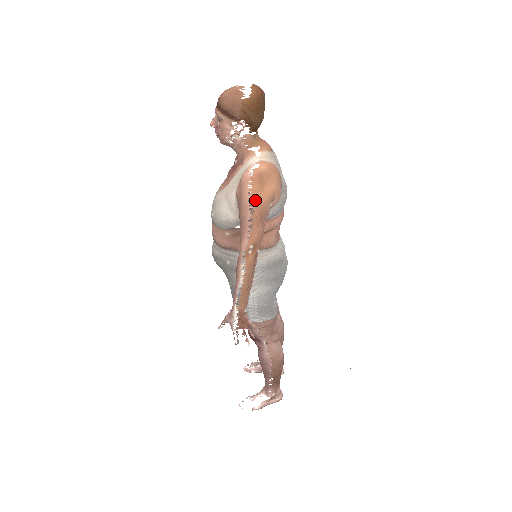
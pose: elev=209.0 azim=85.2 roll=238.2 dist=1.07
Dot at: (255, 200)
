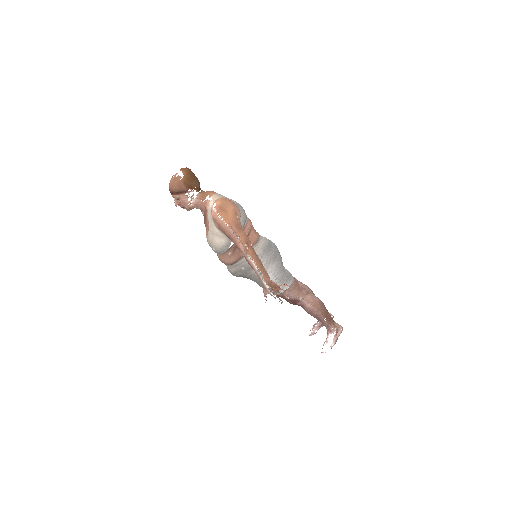
Dot at: (228, 221)
